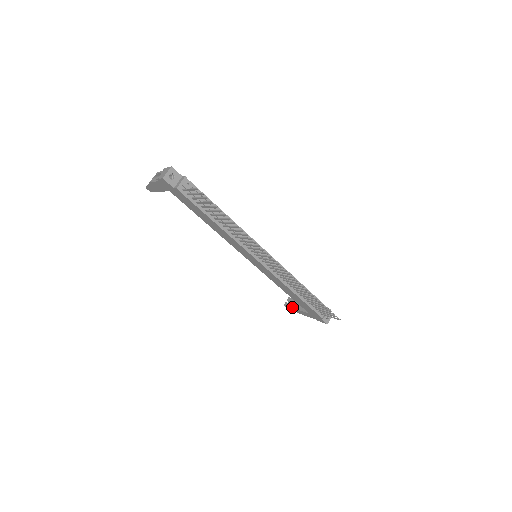
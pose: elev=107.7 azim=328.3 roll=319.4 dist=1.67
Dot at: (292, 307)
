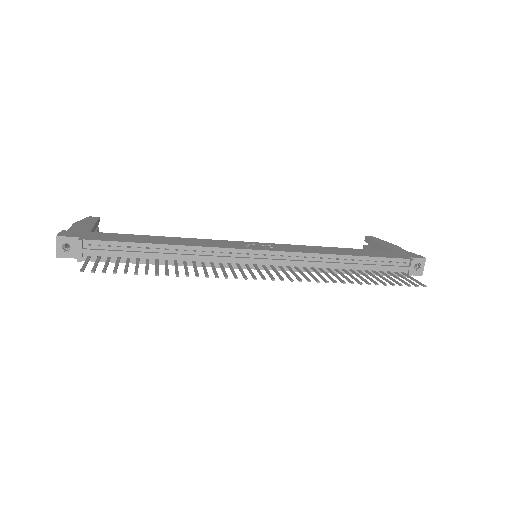
Dot at: occluded
